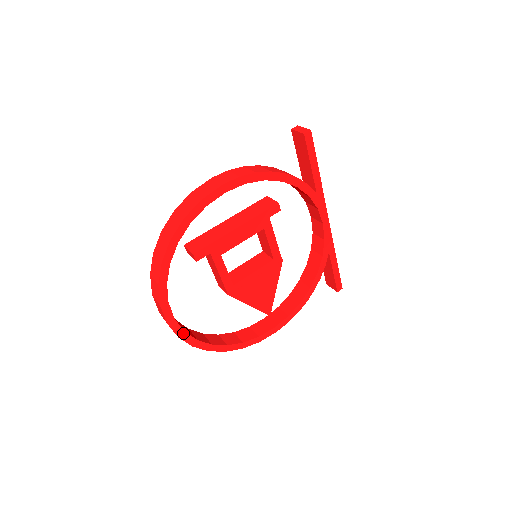
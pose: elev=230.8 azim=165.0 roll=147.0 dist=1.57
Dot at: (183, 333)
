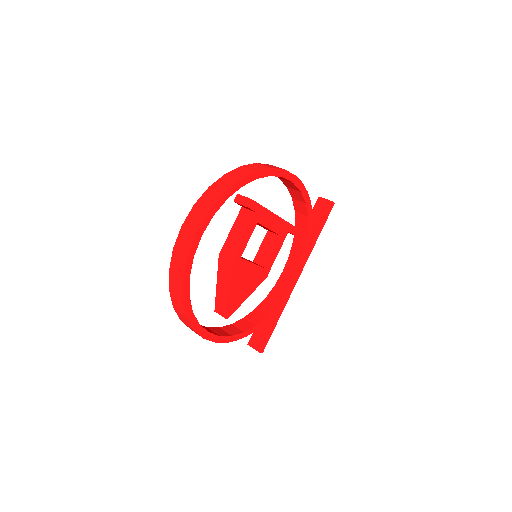
Dot at: (192, 257)
